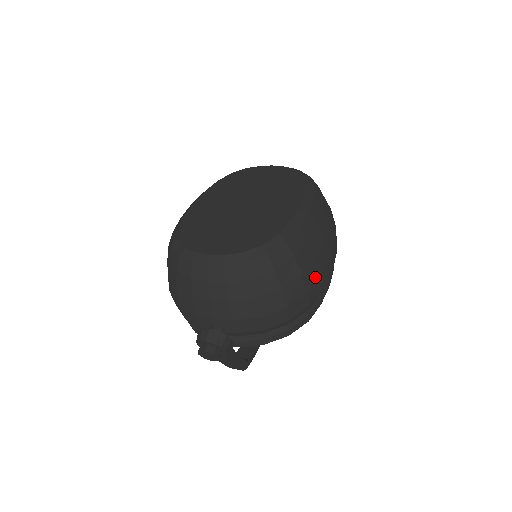
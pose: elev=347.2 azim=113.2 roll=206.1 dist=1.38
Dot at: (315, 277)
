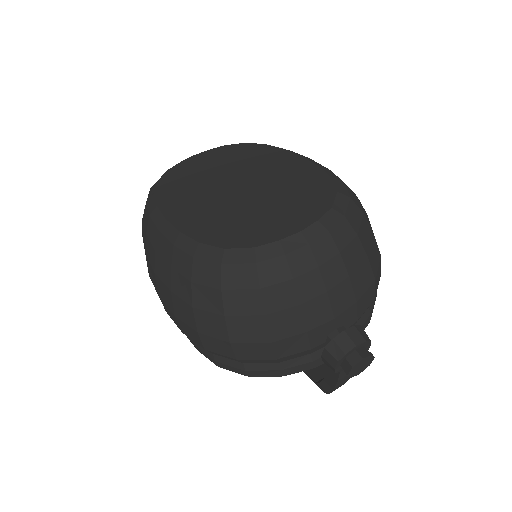
Dot at: occluded
